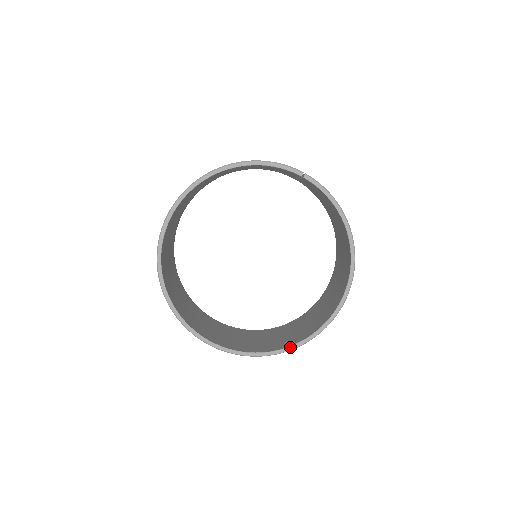
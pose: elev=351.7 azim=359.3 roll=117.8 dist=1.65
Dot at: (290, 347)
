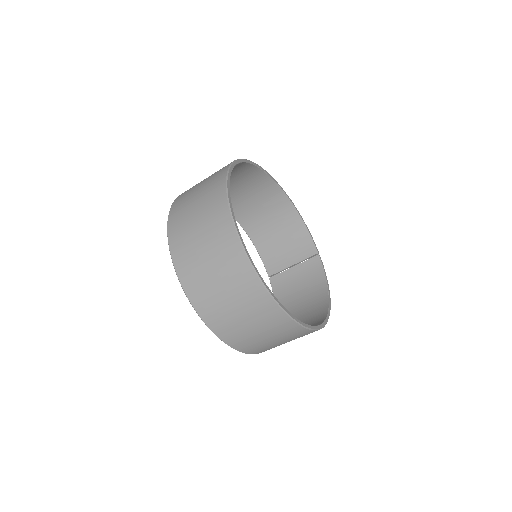
Dot at: occluded
